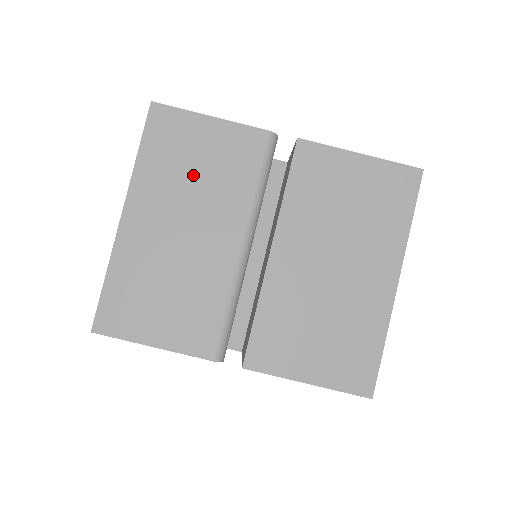
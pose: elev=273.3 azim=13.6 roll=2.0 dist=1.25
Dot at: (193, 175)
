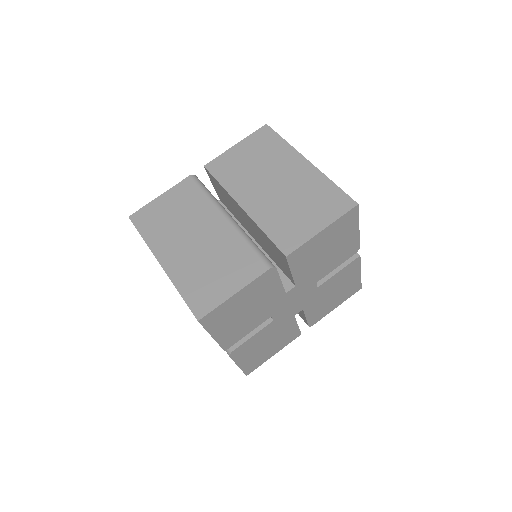
Dot at: (175, 220)
